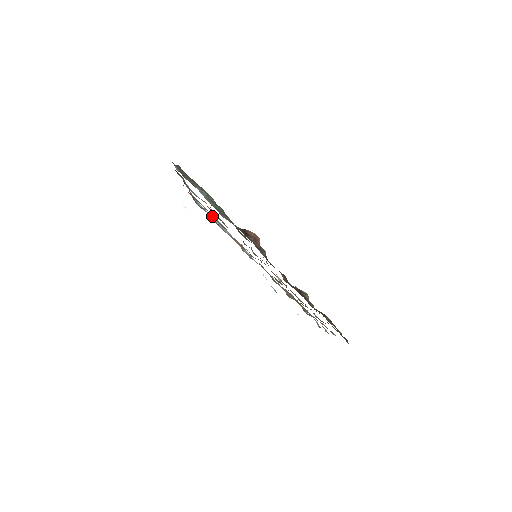
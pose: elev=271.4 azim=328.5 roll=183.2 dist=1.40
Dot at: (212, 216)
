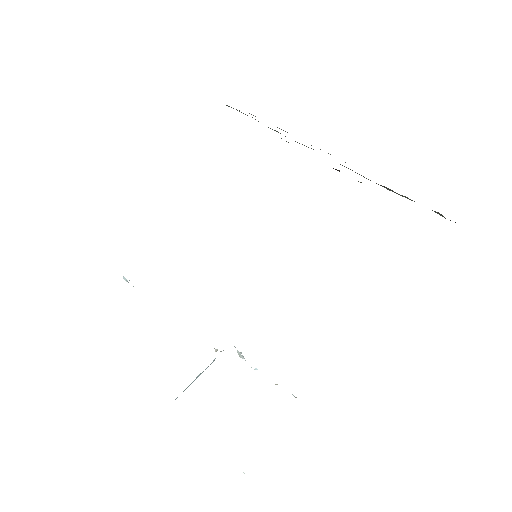
Dot at: occluded
